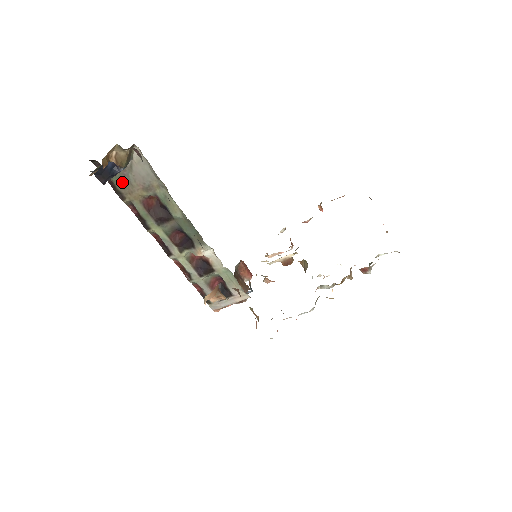
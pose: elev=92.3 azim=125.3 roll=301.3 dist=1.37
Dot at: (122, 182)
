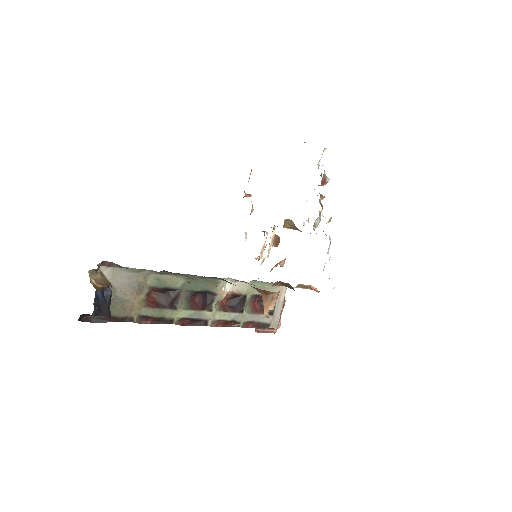
Dot at: (118, 307)
